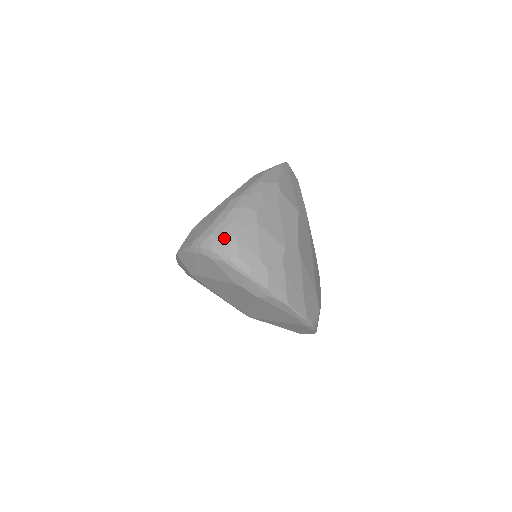
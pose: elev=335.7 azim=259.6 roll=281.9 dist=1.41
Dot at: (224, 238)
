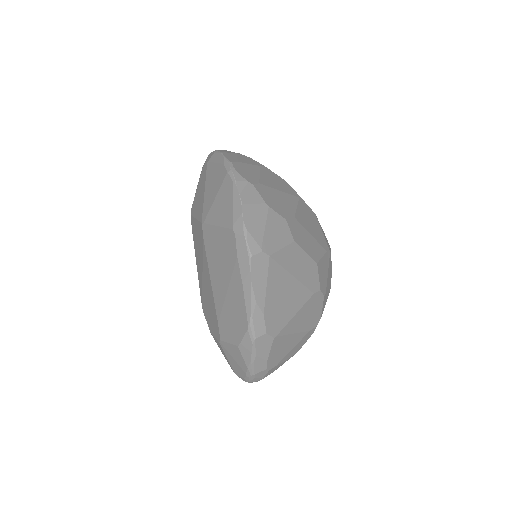
Dot at: occluded
